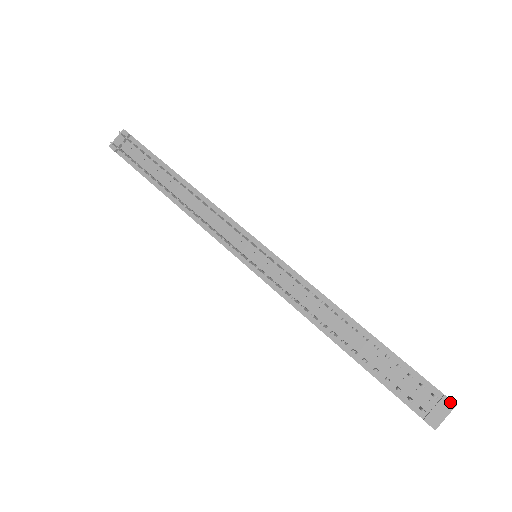
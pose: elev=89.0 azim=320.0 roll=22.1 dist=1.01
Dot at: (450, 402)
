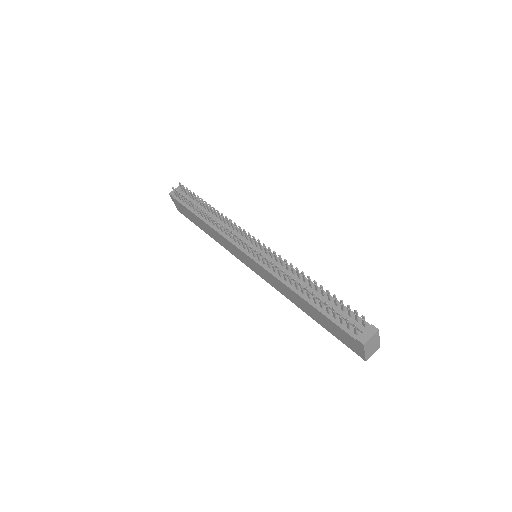
Dot at: (375, 328)
